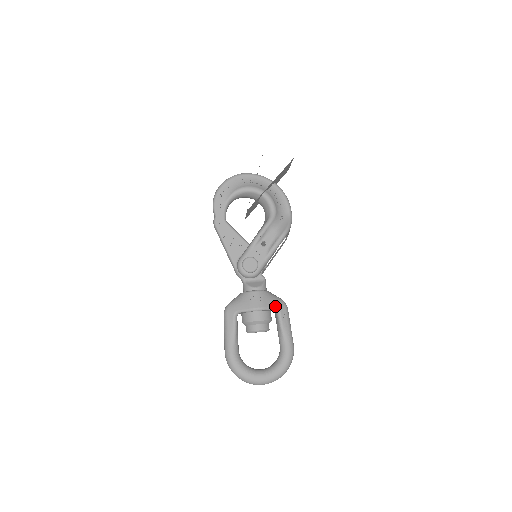
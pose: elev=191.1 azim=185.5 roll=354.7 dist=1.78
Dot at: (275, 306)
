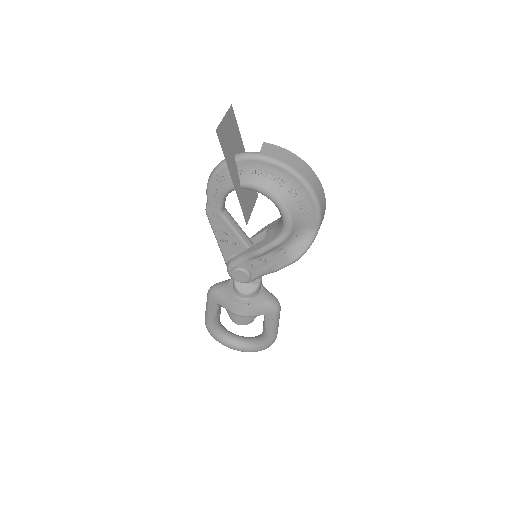
Dot at: (262, 314)
